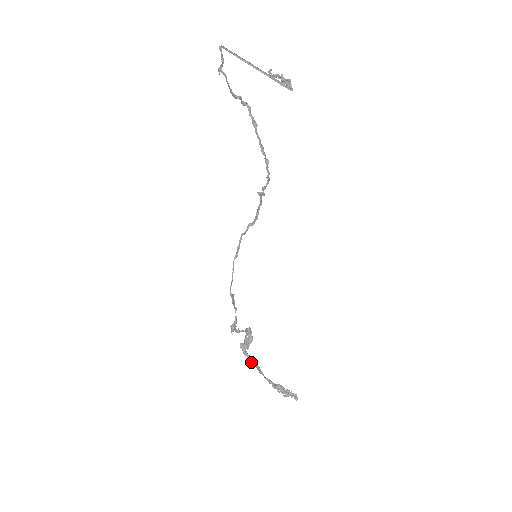
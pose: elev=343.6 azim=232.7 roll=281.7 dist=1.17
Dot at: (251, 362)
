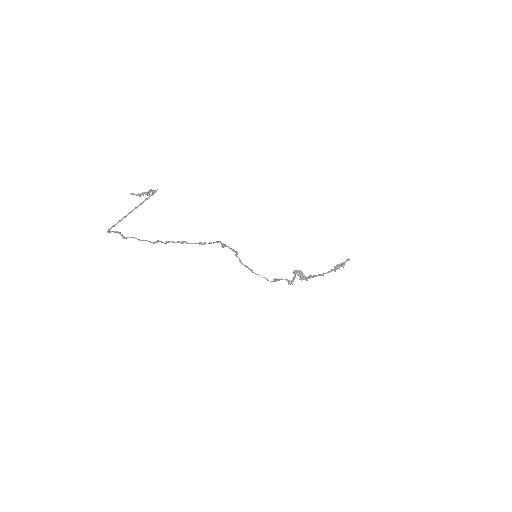
Dot at: occluded
